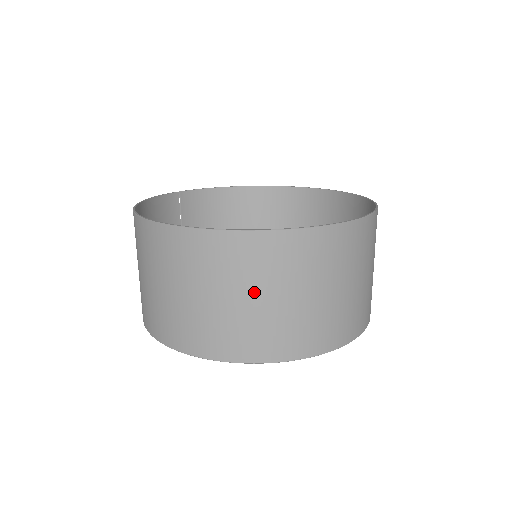
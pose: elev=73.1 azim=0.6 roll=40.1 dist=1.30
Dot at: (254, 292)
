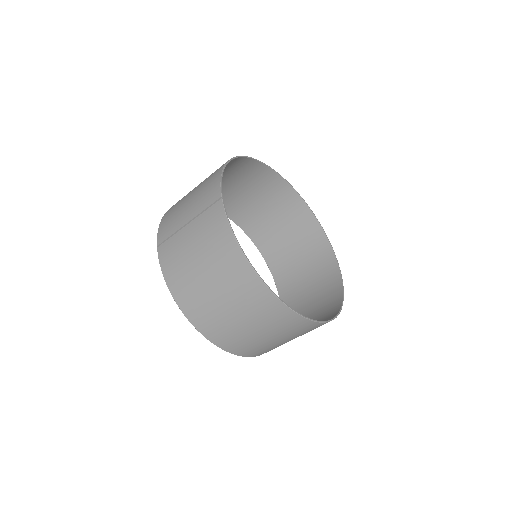
Dot at: occluded
